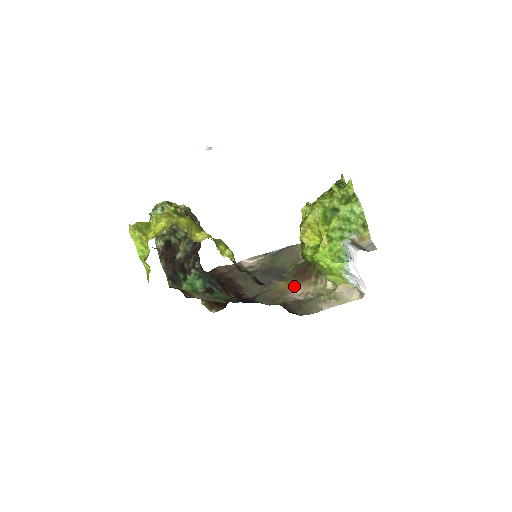
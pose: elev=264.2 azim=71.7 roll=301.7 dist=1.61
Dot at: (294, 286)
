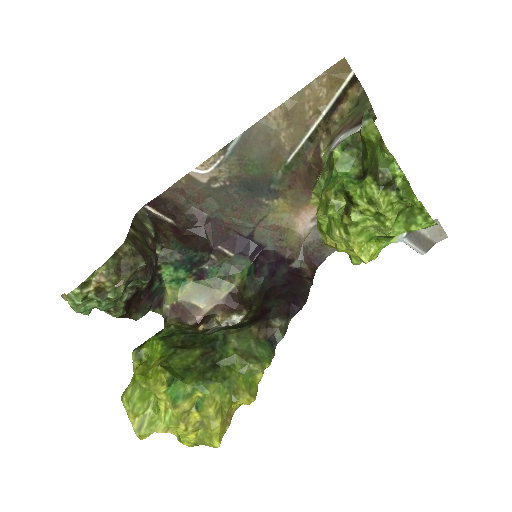
Dot at: (300, 209)
